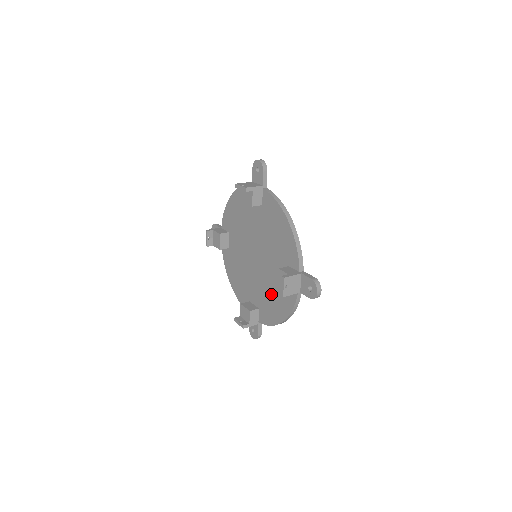
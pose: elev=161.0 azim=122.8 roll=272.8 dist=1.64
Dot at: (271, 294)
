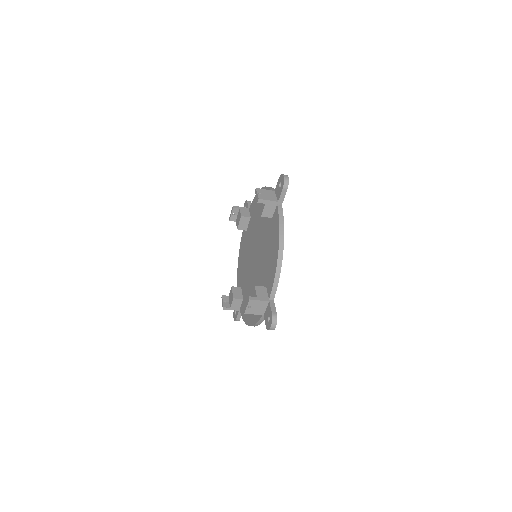
Dot at: (268, 252)
